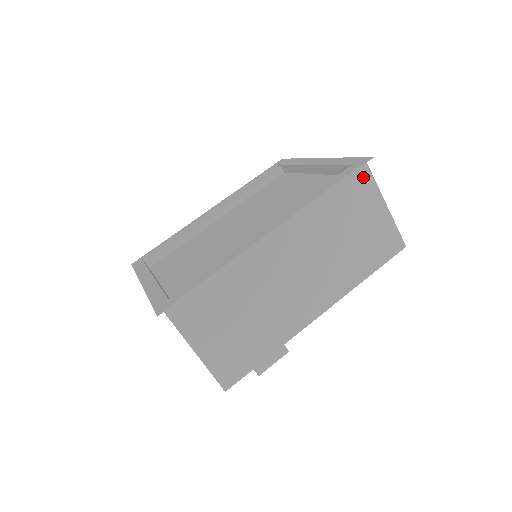
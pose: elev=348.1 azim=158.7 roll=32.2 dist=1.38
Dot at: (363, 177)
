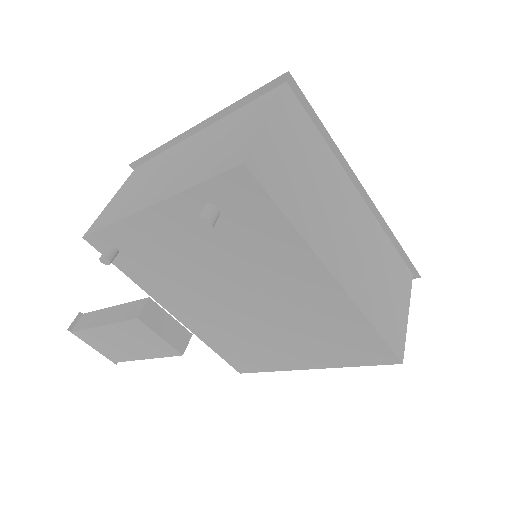
Dot at: (408, 278)
